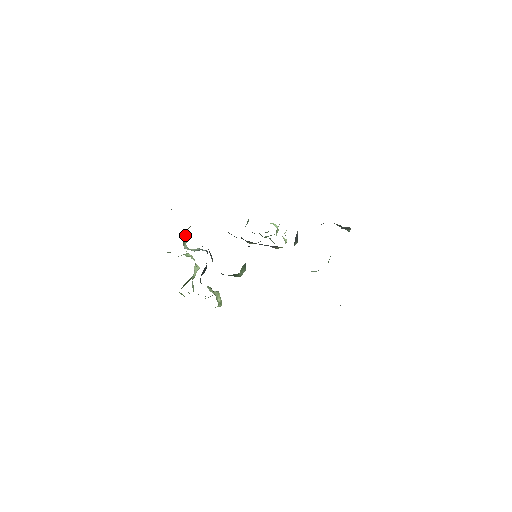
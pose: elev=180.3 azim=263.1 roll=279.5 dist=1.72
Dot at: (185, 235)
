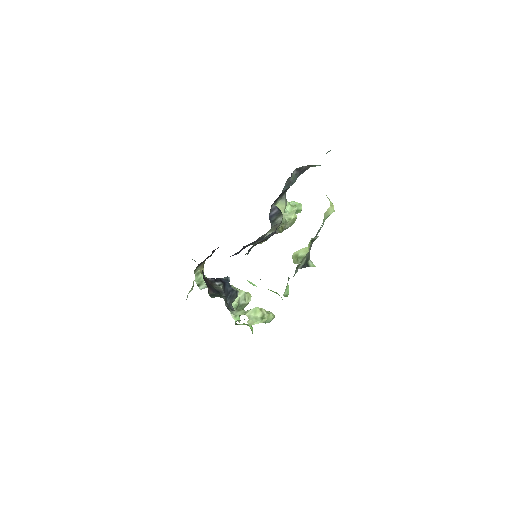
Dot at: (200, 276)
